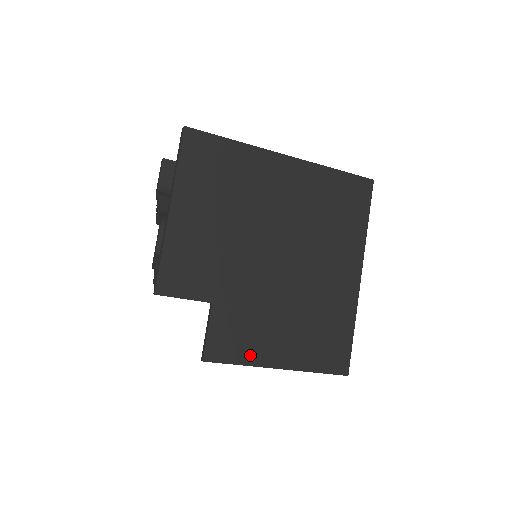
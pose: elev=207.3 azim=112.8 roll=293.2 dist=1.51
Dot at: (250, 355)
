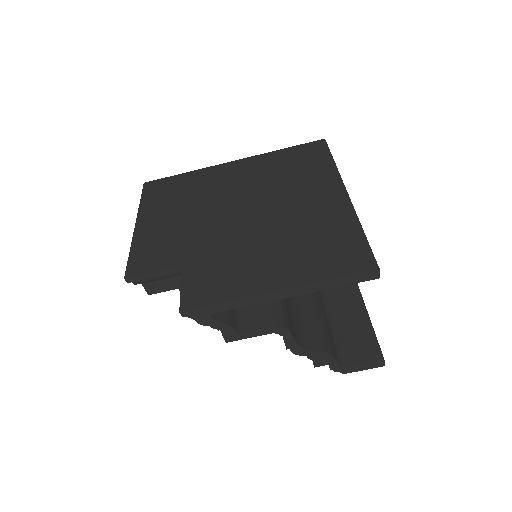
Dot at: (234, 290)
